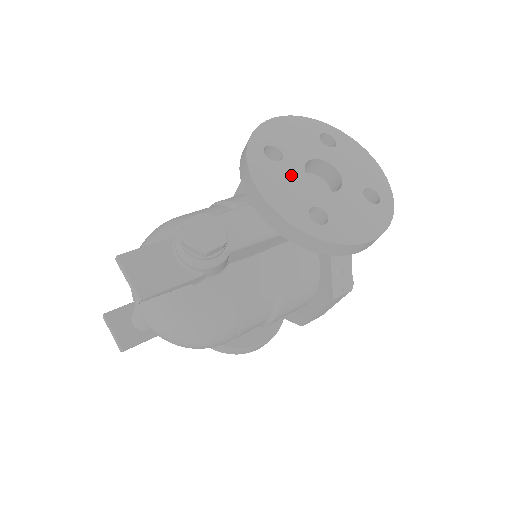
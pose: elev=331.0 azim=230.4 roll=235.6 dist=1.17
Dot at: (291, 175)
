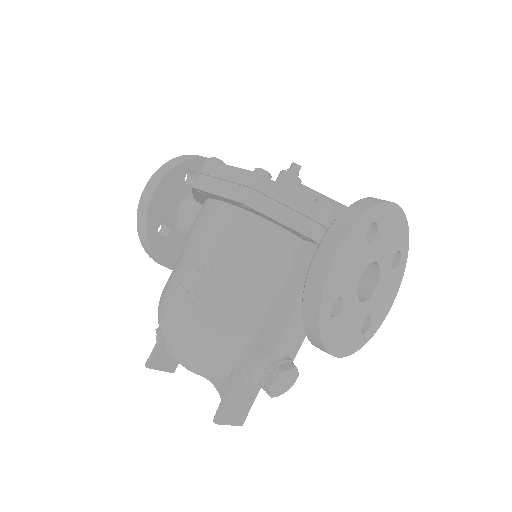
Dot at: (349, 313)
